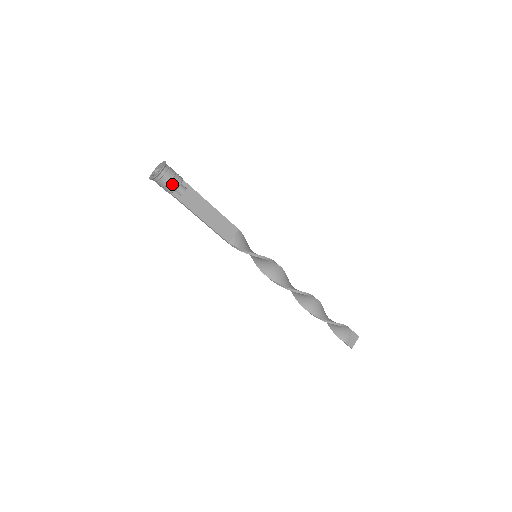
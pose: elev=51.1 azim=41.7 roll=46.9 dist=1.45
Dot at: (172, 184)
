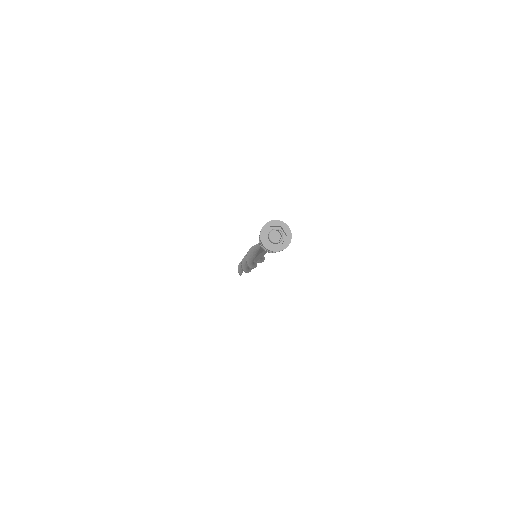
Dot at: occluded
